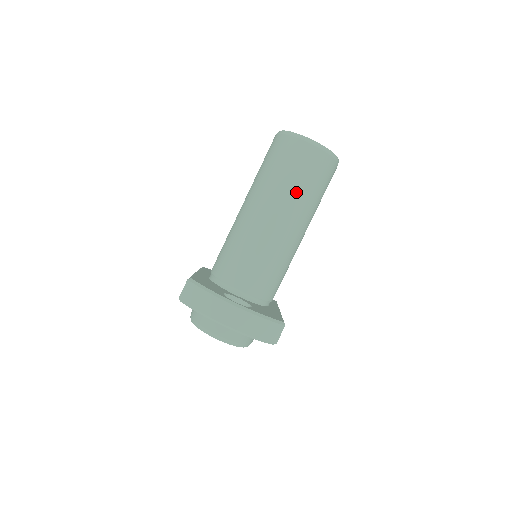
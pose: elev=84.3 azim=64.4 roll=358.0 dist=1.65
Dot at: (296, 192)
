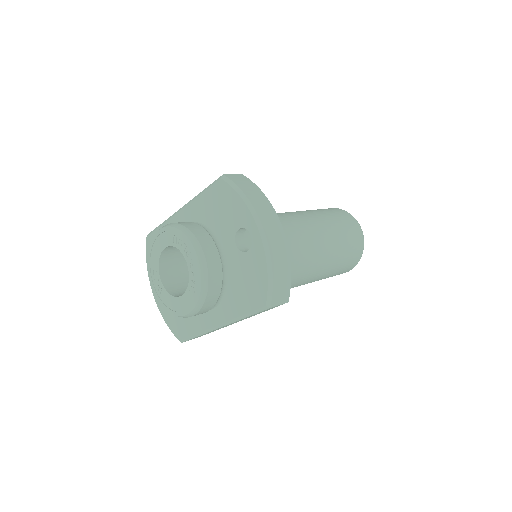
Dot at: (336, 240)
